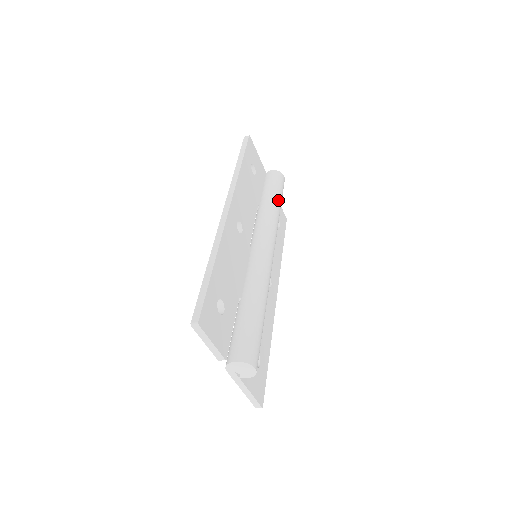
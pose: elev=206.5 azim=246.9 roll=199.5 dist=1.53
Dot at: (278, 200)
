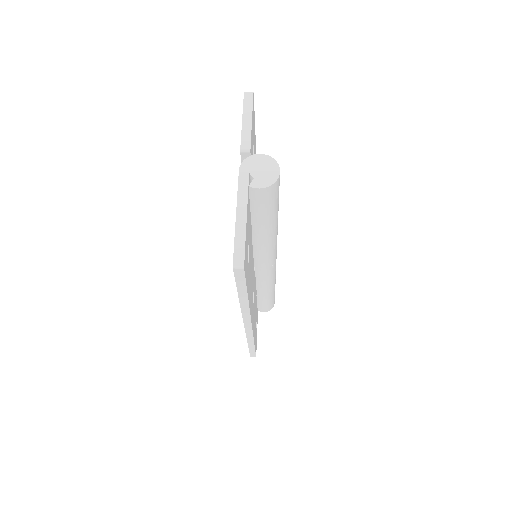
Dot at: (277, 218)
